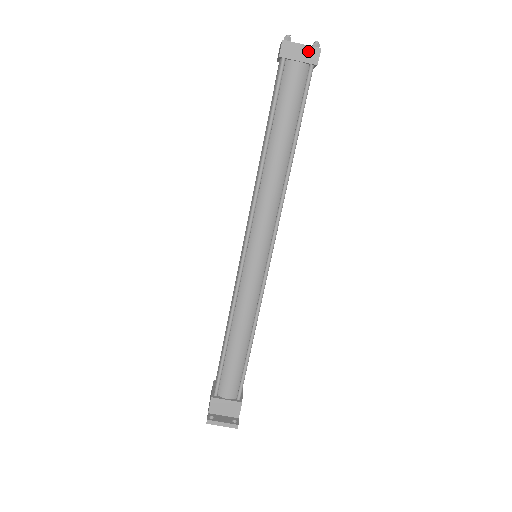
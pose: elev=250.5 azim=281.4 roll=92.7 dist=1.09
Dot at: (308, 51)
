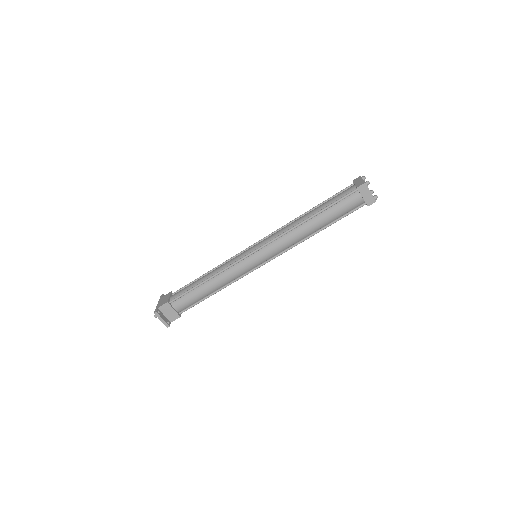
Dot at: (370, 197)
